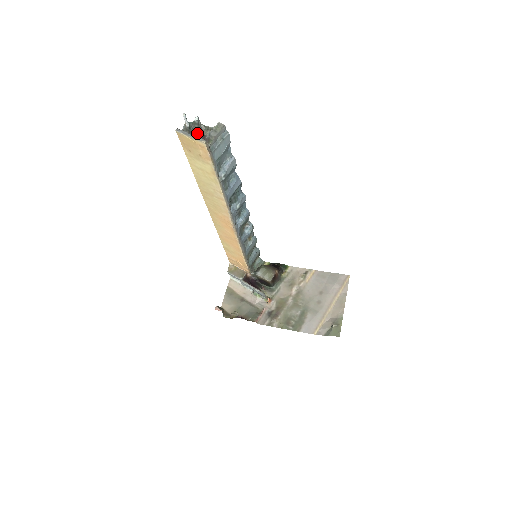
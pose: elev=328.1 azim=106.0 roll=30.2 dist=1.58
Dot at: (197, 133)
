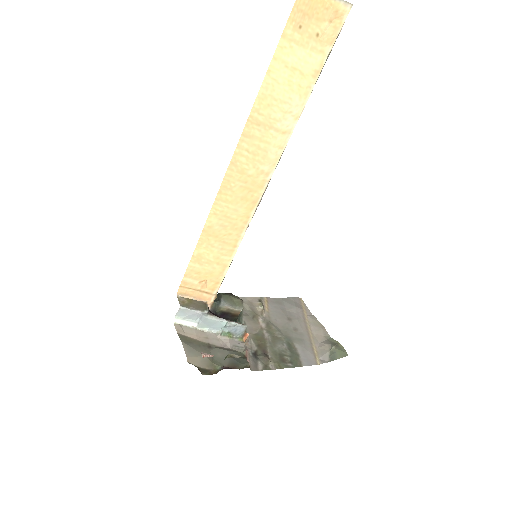
Dot at: occluded
